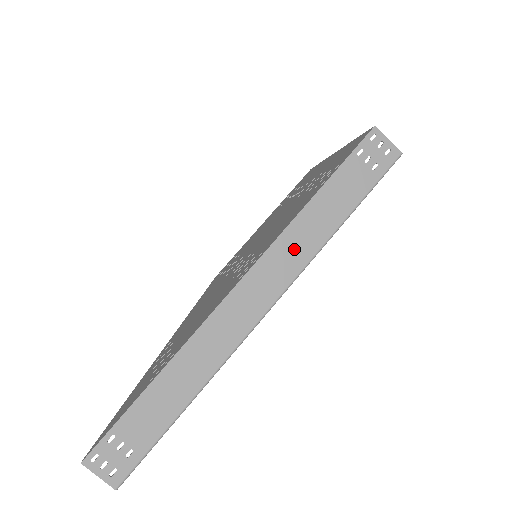
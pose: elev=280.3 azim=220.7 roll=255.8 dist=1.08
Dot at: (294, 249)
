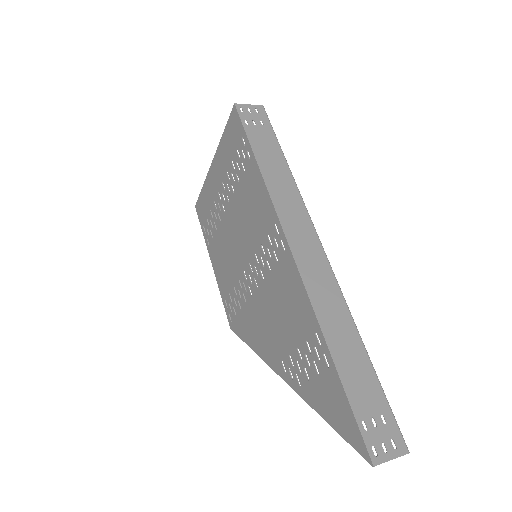
Dot at: (288, 201)
